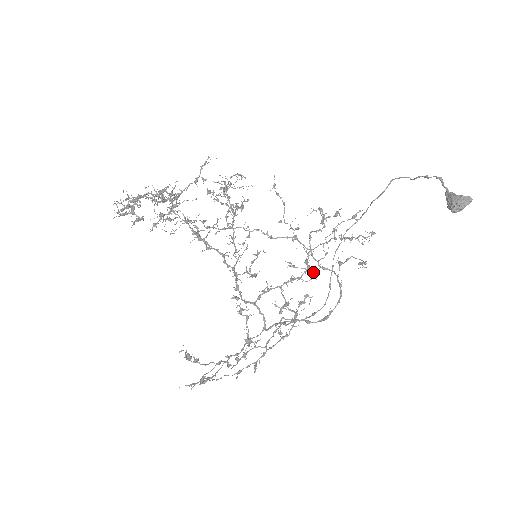
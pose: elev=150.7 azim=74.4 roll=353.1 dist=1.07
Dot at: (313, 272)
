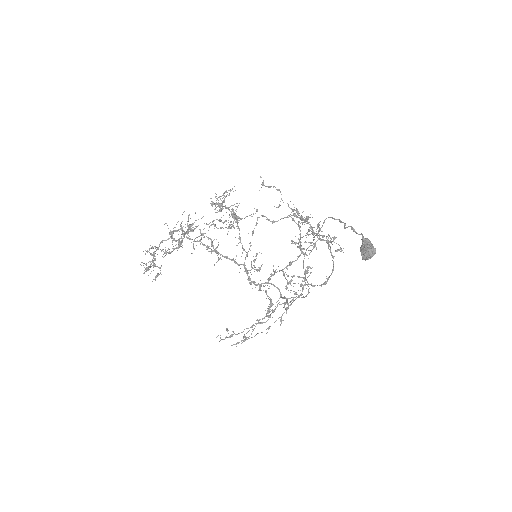
Dot at: (313, 244)
